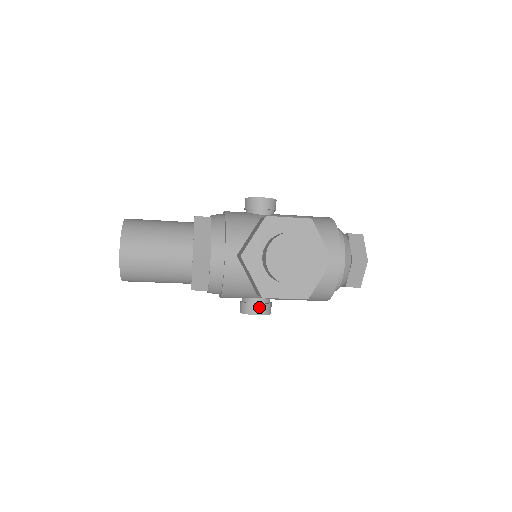
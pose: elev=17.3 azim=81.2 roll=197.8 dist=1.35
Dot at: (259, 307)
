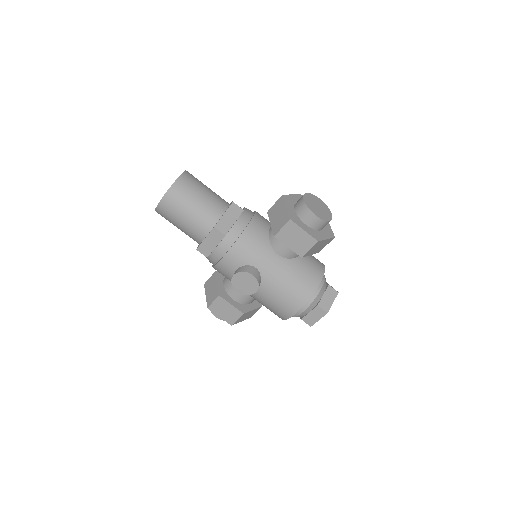
Dot at: (255, 272)
